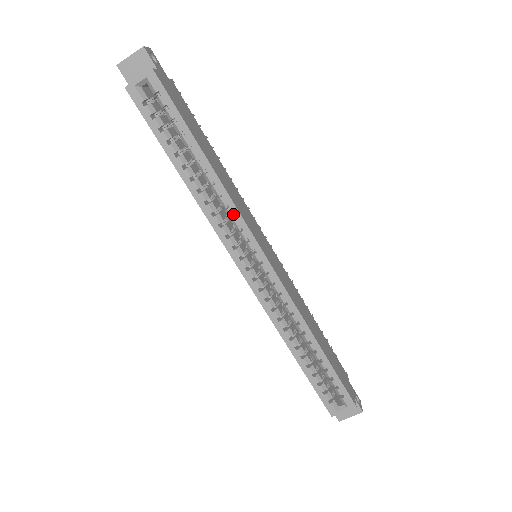
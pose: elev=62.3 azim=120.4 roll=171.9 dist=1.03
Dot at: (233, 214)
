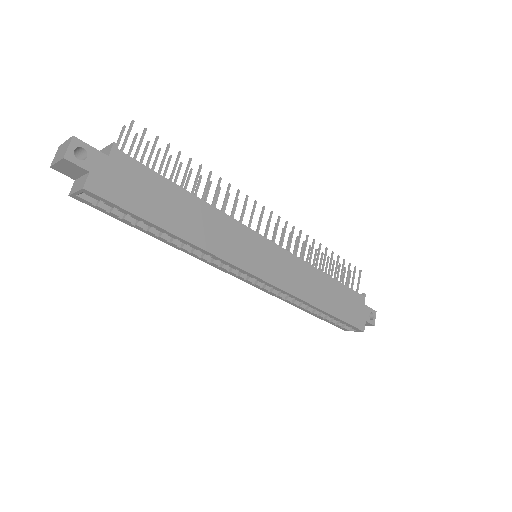
Dot at: (217, 259)
